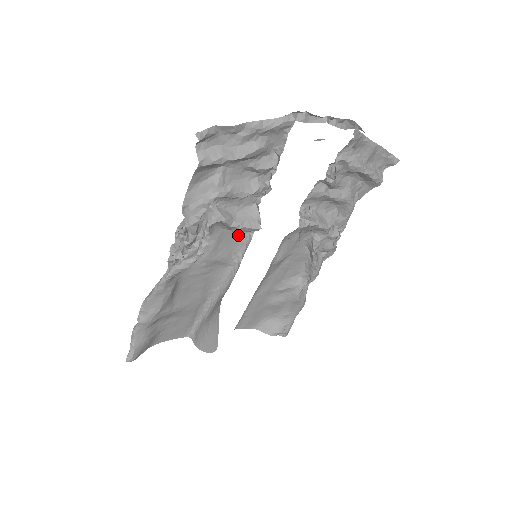
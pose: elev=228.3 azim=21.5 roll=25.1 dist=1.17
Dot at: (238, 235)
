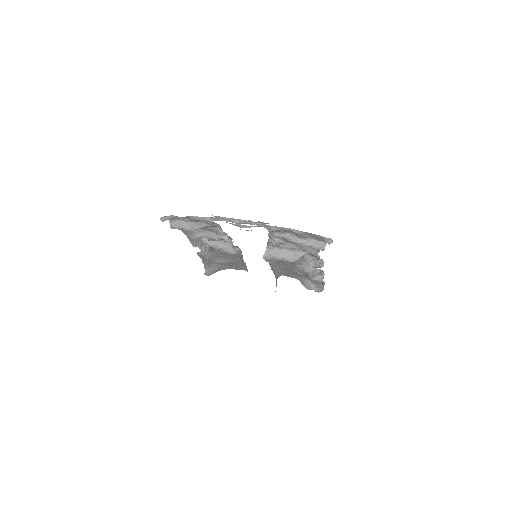
Dot at: (235, 246)
